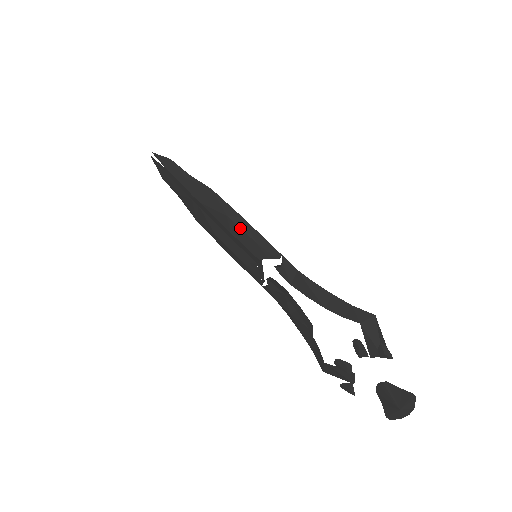
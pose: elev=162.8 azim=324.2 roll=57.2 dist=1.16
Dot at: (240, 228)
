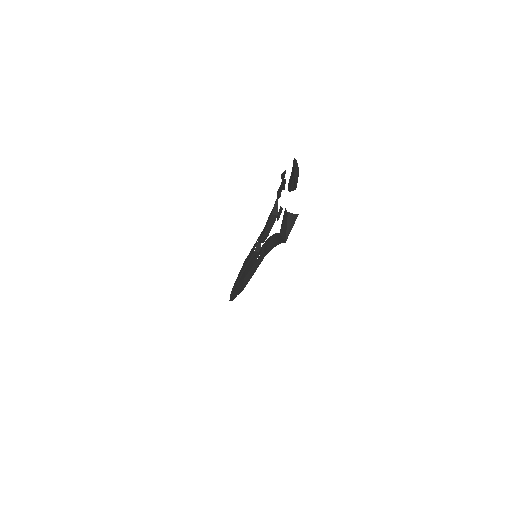
Dot at: (248, 256)
